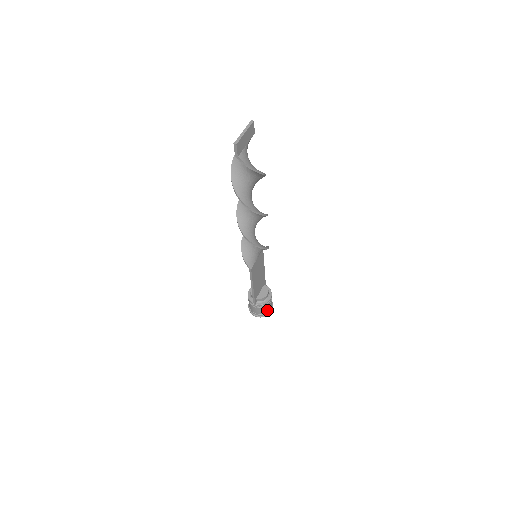
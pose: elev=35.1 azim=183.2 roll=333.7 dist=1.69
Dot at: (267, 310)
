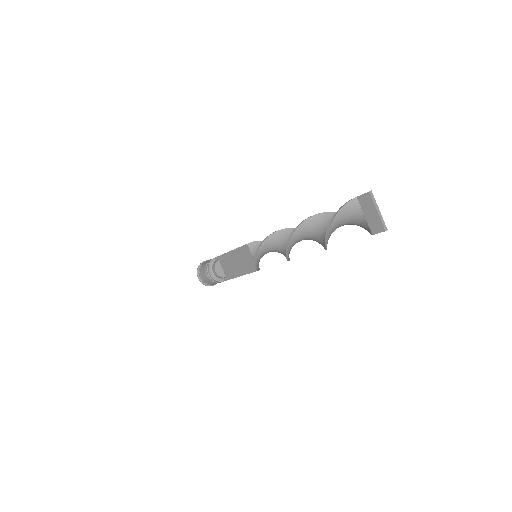
Dot at: occluded
